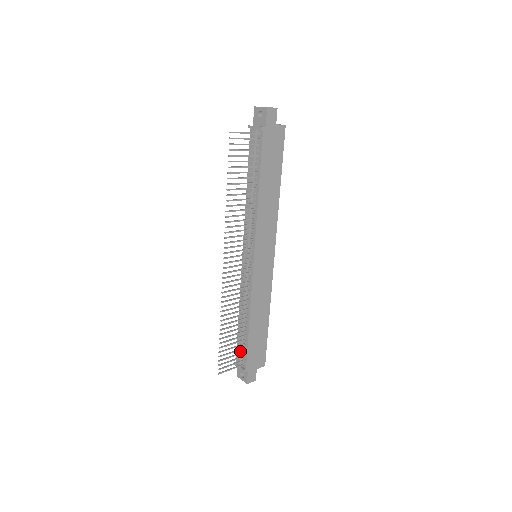
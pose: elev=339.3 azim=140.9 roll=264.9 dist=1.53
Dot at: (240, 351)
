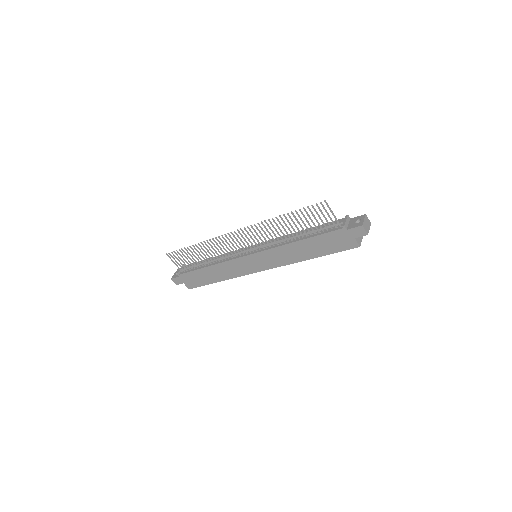
Dot at: occluded
